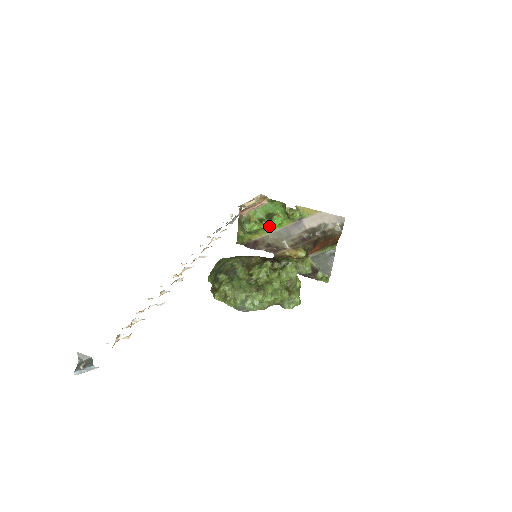
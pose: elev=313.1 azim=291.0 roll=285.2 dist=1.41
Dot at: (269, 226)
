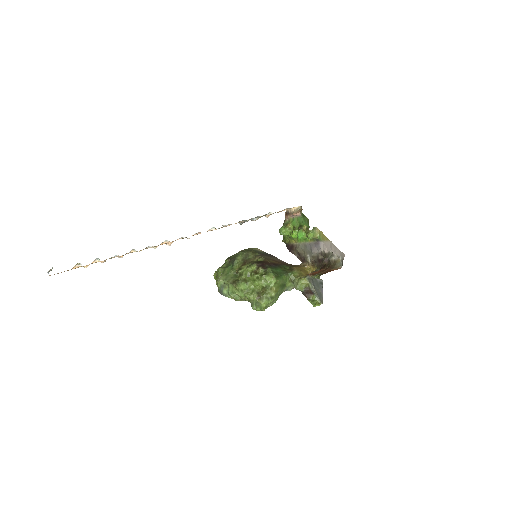
Dot at: (296, 236)
